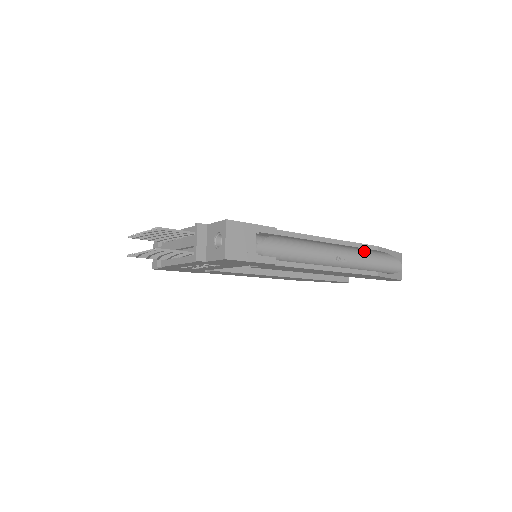
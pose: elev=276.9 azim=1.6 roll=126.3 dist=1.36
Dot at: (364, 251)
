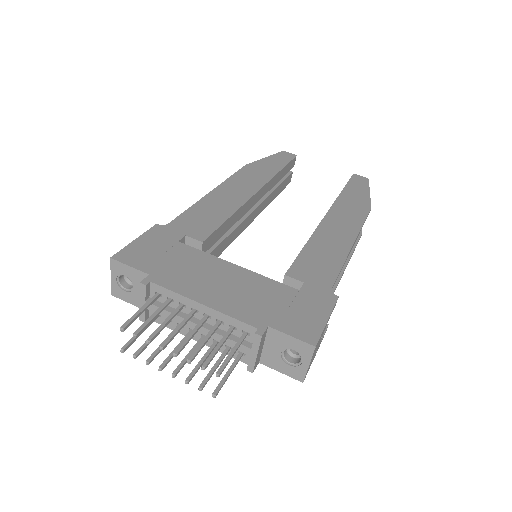
Dot at: occluded
